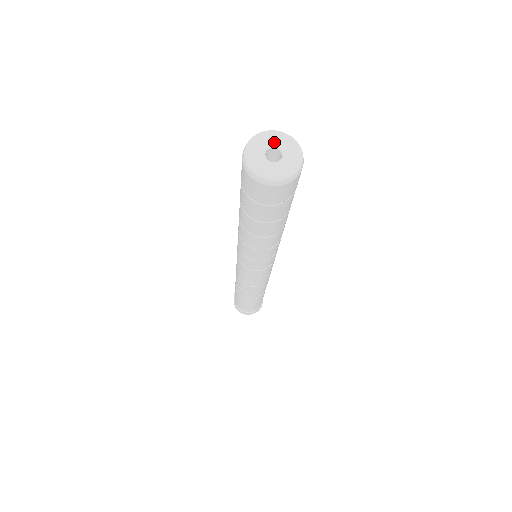
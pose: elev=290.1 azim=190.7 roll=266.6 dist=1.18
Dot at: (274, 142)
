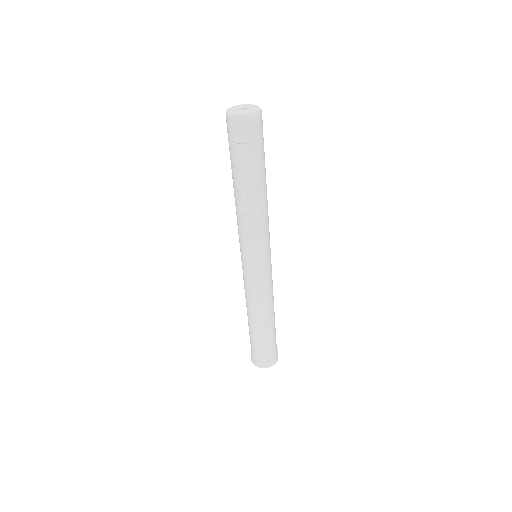
Dot at: (244, 106)
